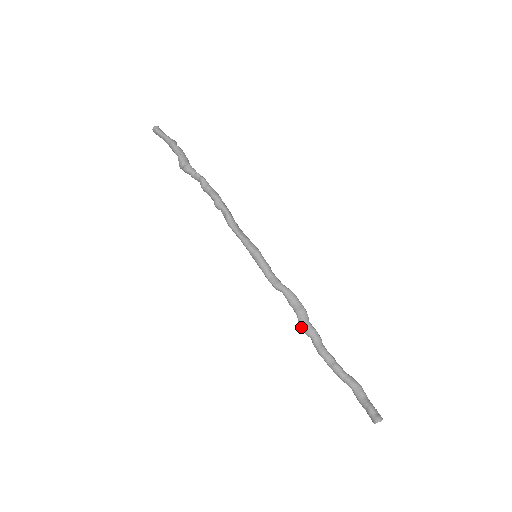
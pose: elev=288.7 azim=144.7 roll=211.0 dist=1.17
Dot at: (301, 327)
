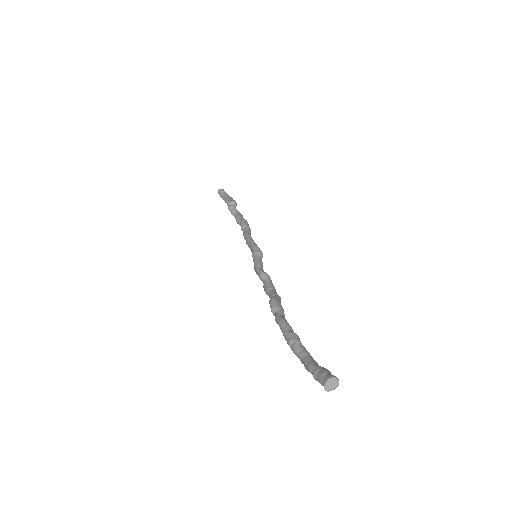
Dot at: (273, 300)
